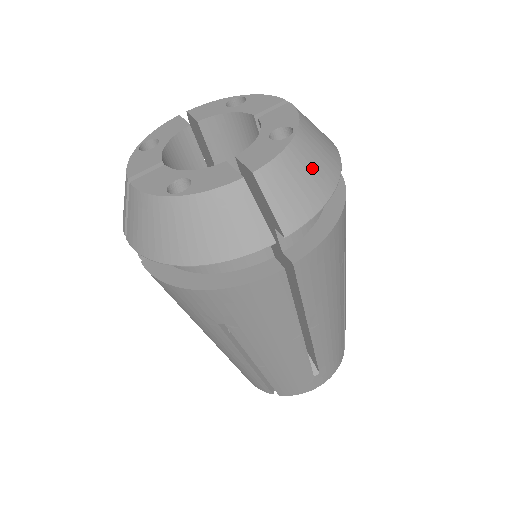
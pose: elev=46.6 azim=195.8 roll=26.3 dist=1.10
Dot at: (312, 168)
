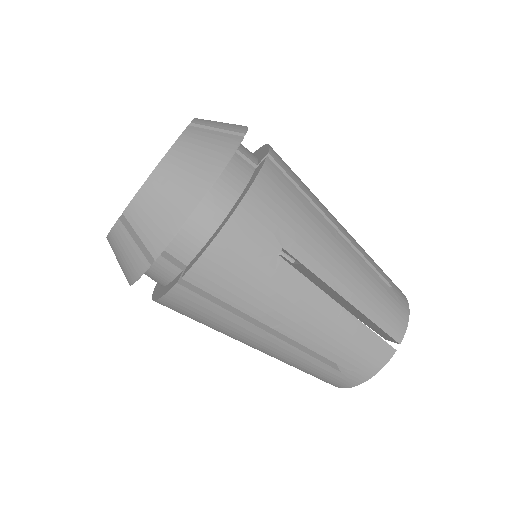
Dot at: occluded
